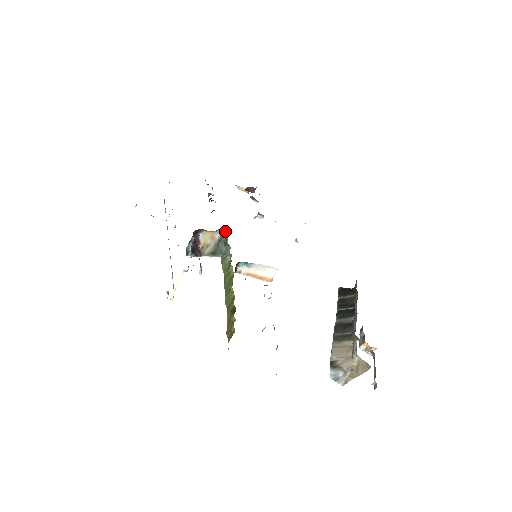
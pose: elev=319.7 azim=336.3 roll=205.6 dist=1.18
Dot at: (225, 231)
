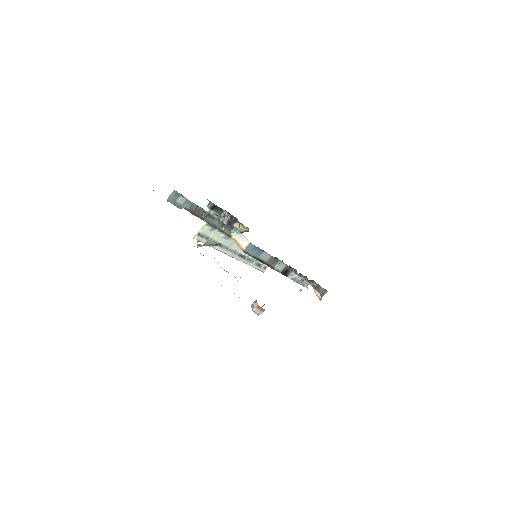
Dot at: occluded
